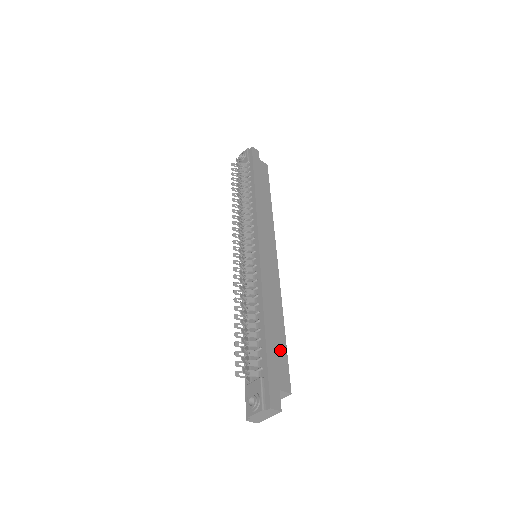
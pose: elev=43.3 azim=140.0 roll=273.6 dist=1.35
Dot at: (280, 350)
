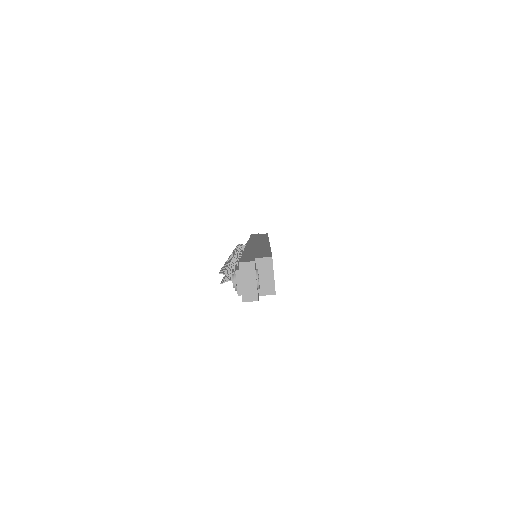
Dot at: occluded
